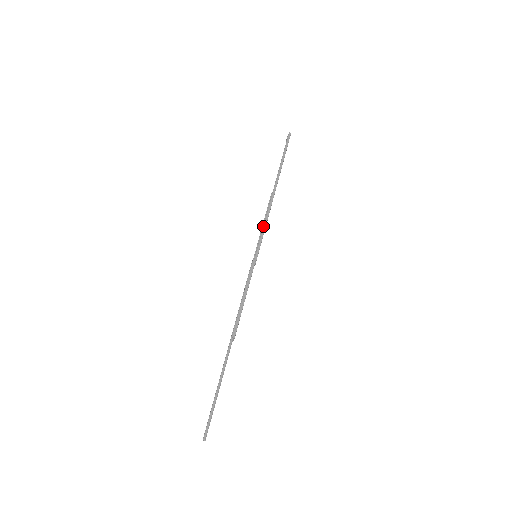
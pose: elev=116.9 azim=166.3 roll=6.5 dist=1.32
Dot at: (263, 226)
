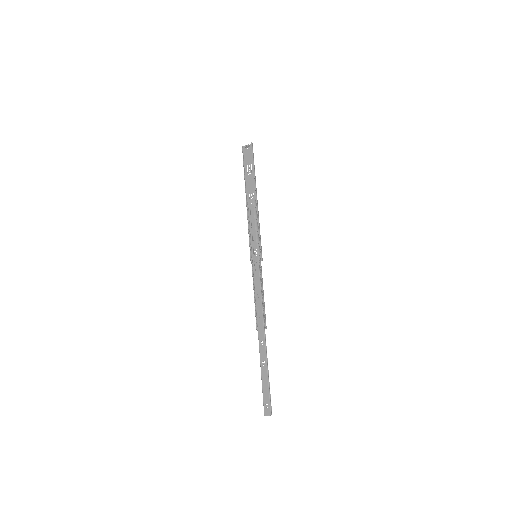
Dot at: (259, 230)
